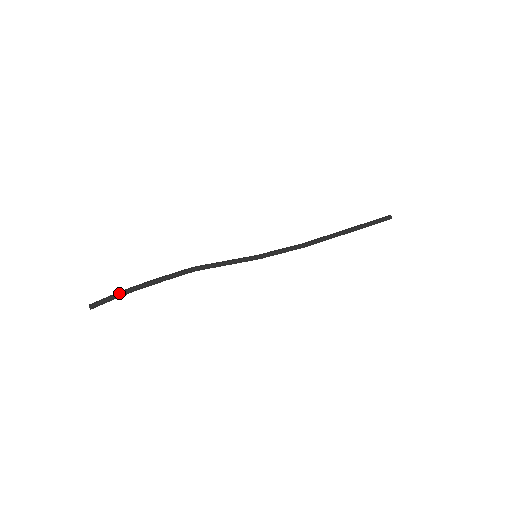
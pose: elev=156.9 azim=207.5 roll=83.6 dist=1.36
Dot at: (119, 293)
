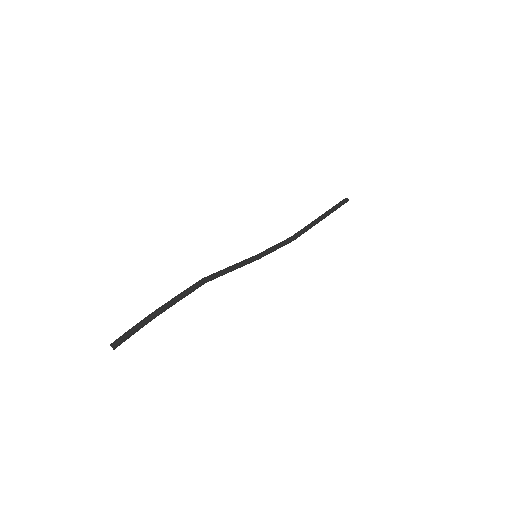
Dot at: (141, 325)
